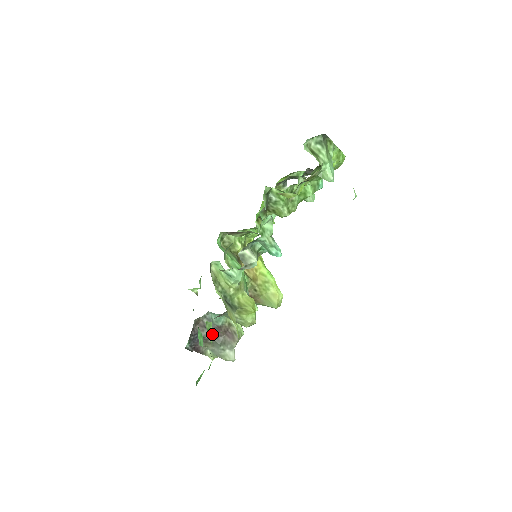
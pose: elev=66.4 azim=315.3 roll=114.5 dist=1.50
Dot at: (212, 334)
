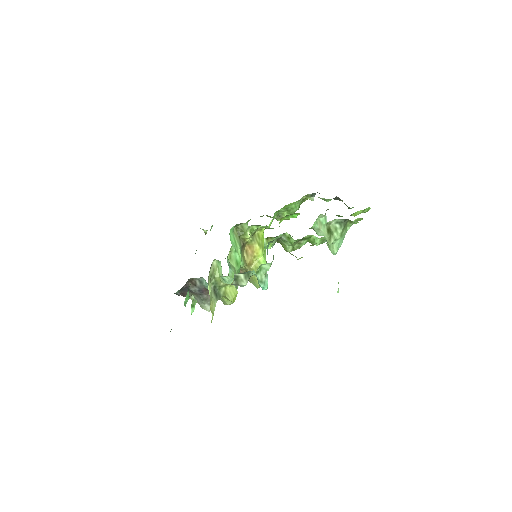
Dot at: (194, 308)
